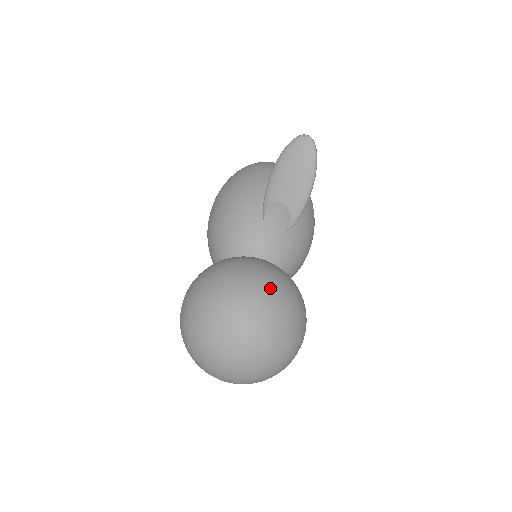
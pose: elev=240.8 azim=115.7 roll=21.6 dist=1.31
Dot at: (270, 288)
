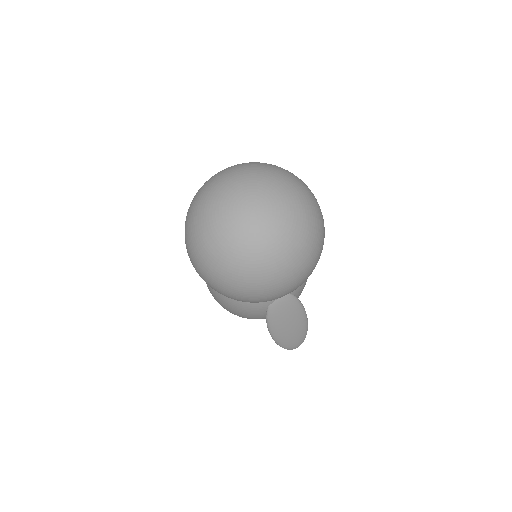
Dot at: occluded
